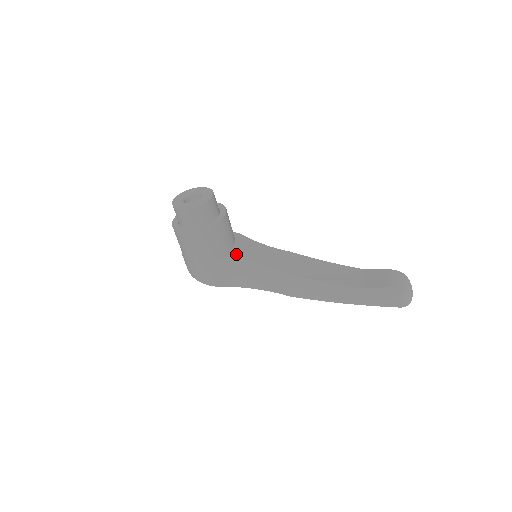
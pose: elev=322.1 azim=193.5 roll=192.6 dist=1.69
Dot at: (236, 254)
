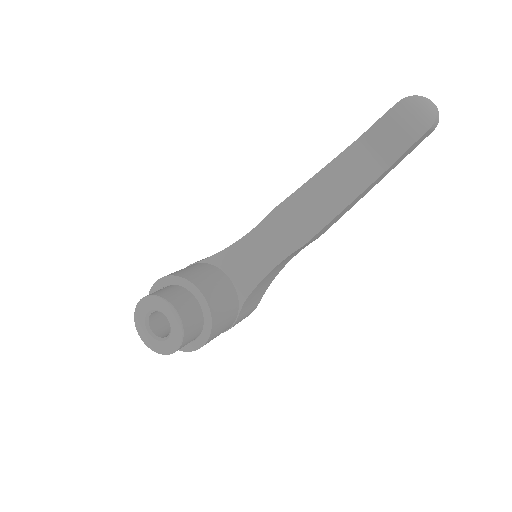
Dot at: (247, 287)
